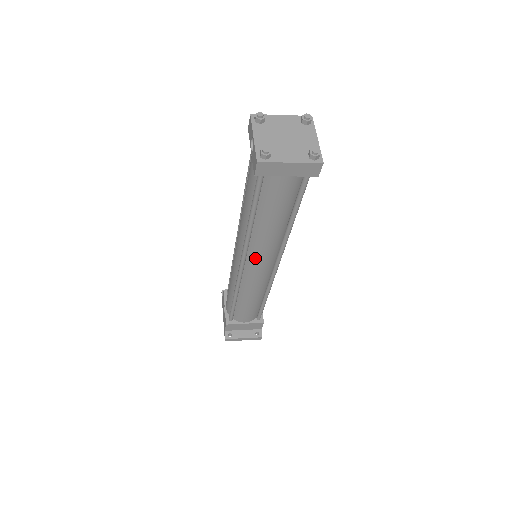
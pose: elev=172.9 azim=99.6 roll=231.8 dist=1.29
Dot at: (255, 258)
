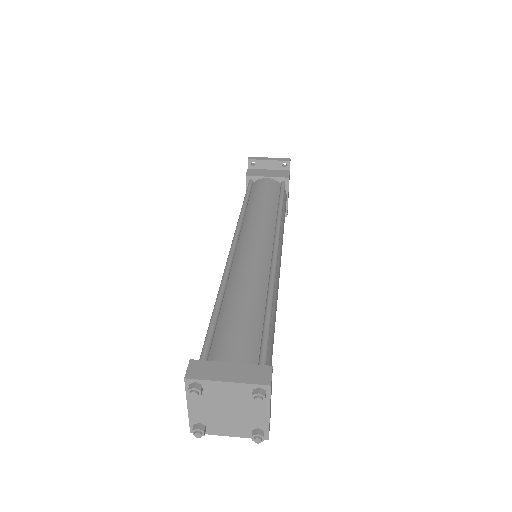
Dot at: occluded
